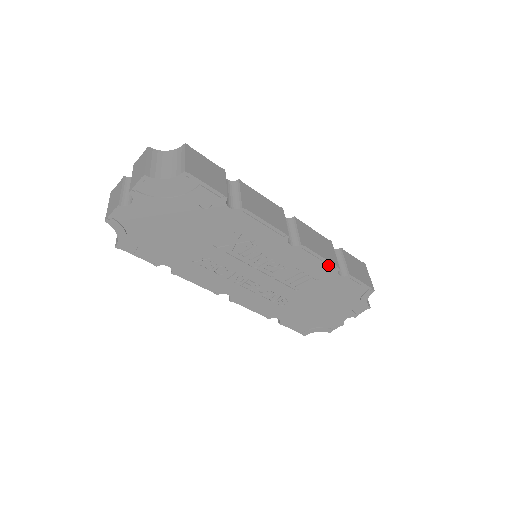
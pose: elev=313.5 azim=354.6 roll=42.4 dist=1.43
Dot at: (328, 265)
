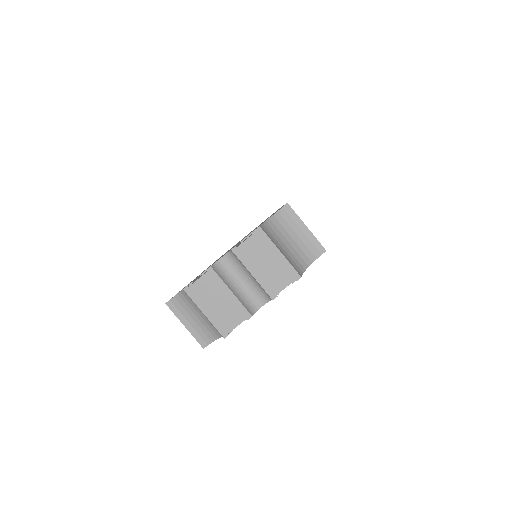
Dot at: occluded
